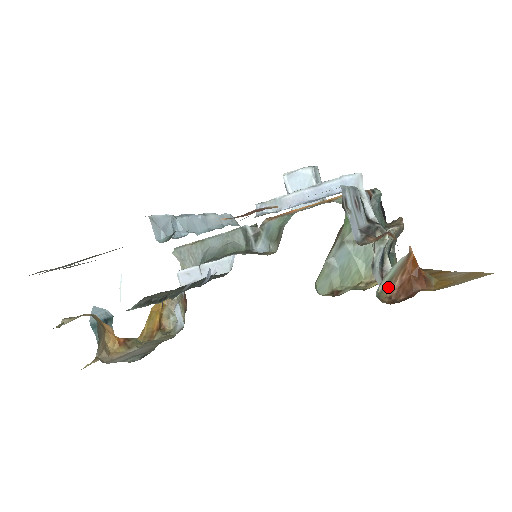
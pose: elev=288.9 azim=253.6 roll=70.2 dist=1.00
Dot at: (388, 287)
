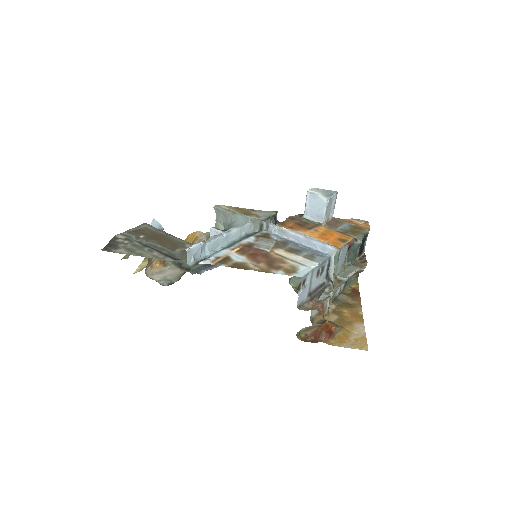
Dot at: (308, 329)
